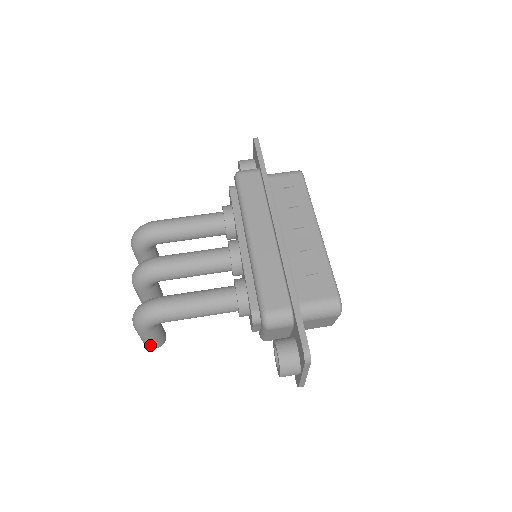
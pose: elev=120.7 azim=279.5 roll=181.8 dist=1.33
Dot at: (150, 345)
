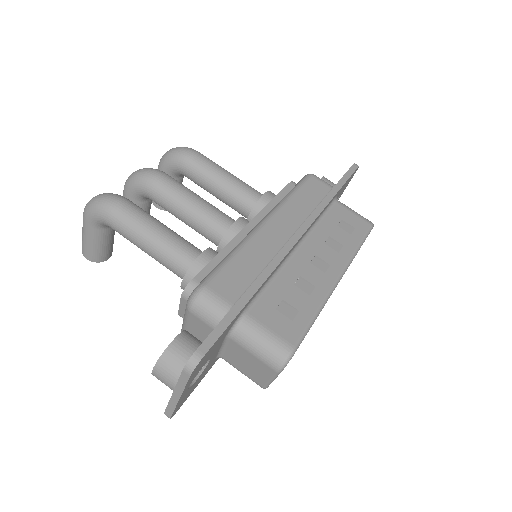
Dot at: (84, 249)
